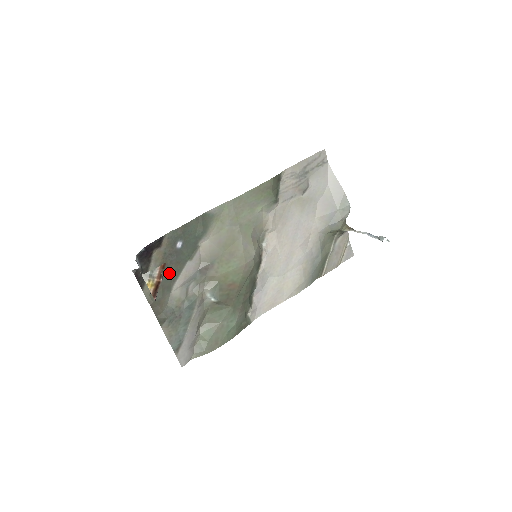
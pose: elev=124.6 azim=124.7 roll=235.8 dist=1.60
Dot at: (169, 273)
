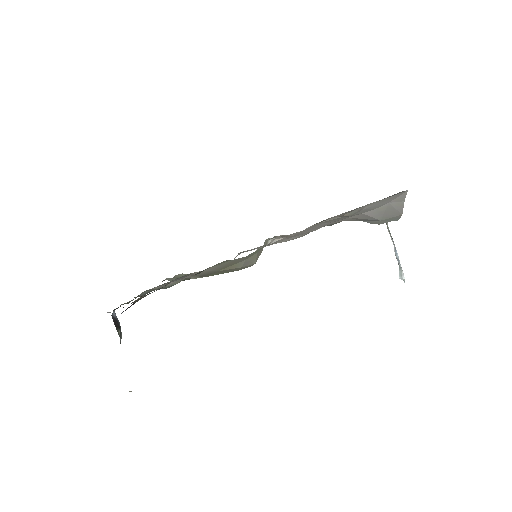
Dot at: occluded
